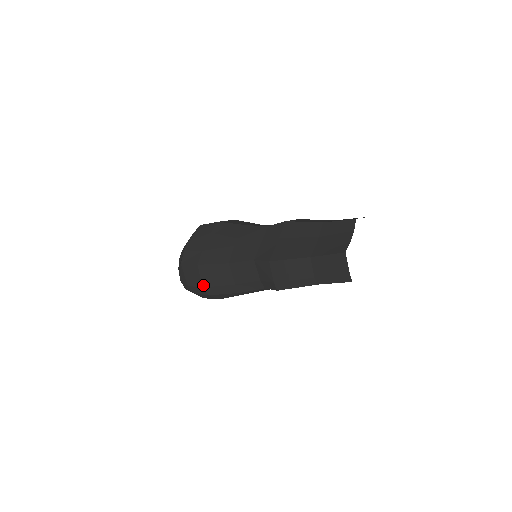
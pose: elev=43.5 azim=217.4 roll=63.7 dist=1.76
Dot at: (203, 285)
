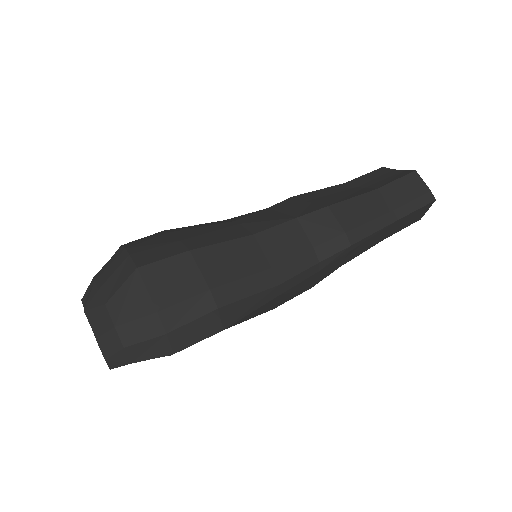
Dot at: (209, 284)
